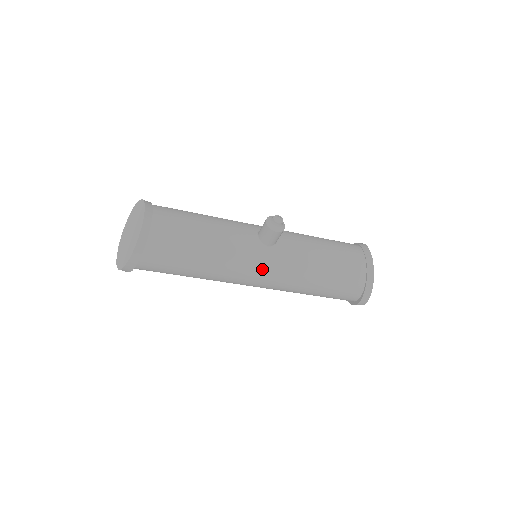
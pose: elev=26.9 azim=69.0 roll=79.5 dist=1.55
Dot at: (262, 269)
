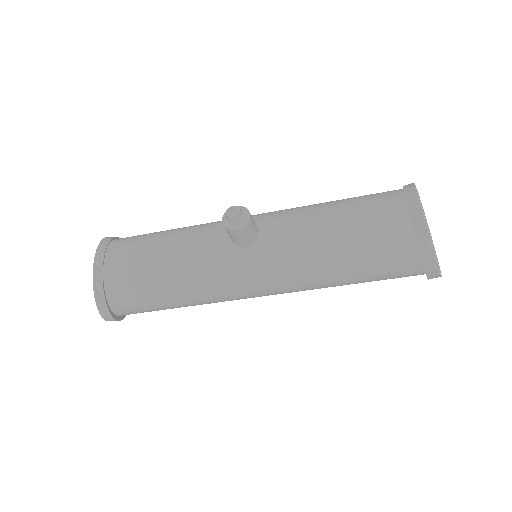
Dot at: (250, 278)
